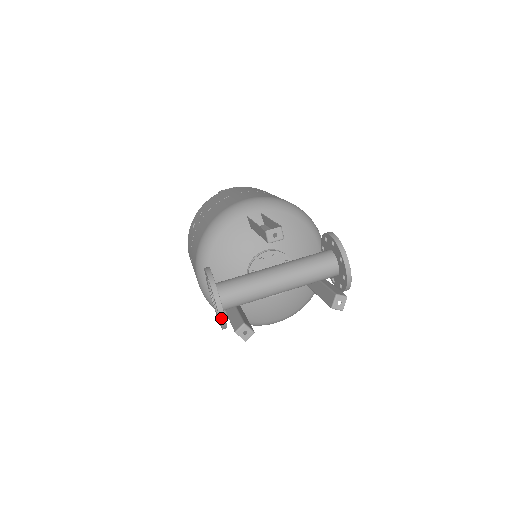
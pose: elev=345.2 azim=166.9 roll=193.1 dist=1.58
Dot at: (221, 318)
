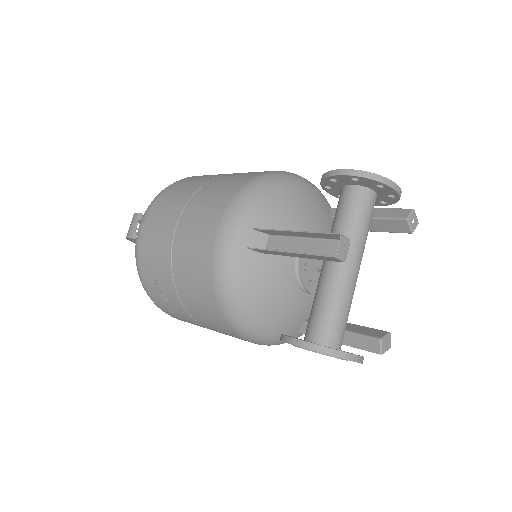
Dot at: (361, 362)
